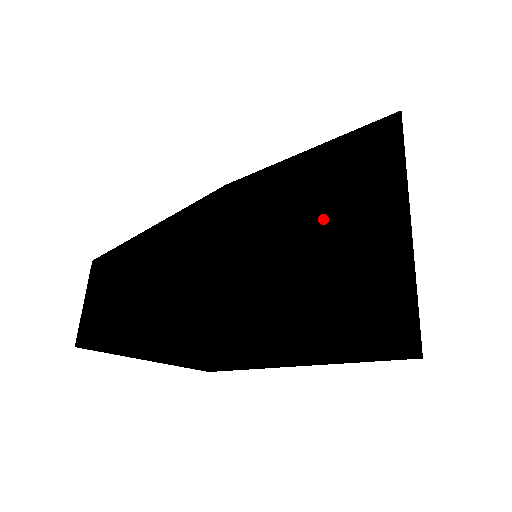
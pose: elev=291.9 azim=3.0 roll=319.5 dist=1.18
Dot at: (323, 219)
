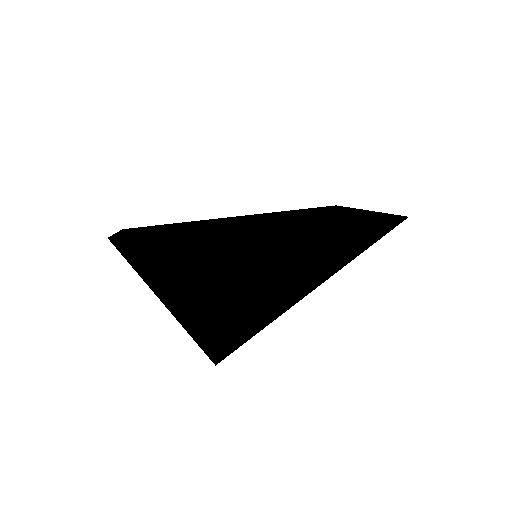
Dot at: occluded
